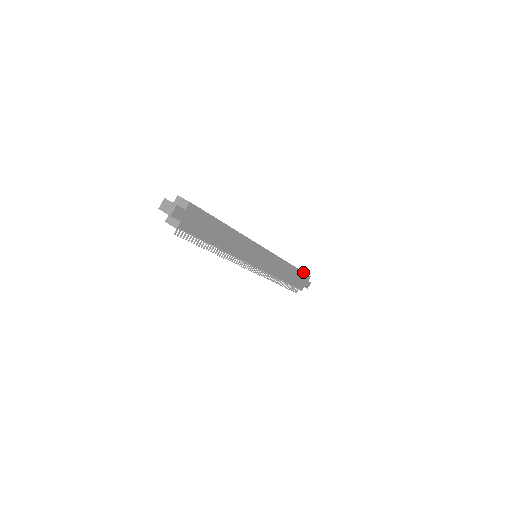
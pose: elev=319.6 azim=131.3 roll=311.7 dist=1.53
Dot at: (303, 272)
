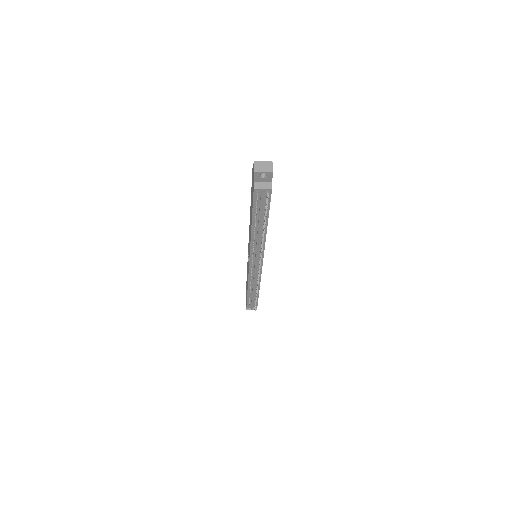
Dot at: occluded
